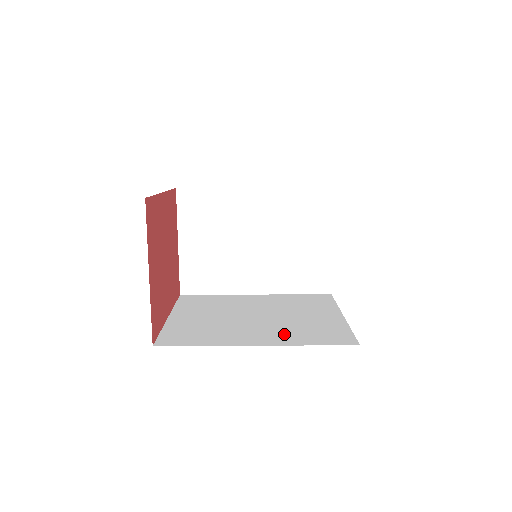
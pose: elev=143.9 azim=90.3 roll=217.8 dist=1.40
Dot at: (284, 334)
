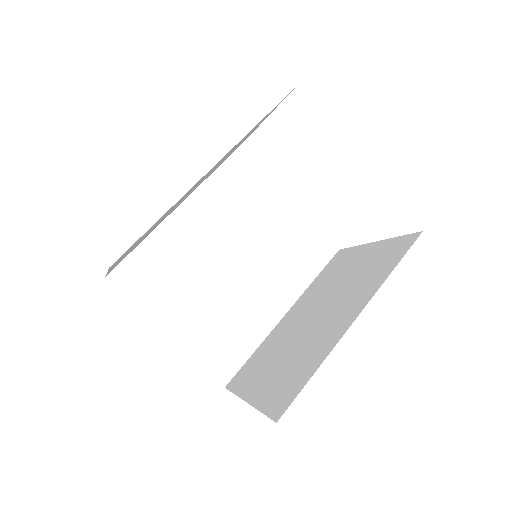
Dot at: (285, 278)
